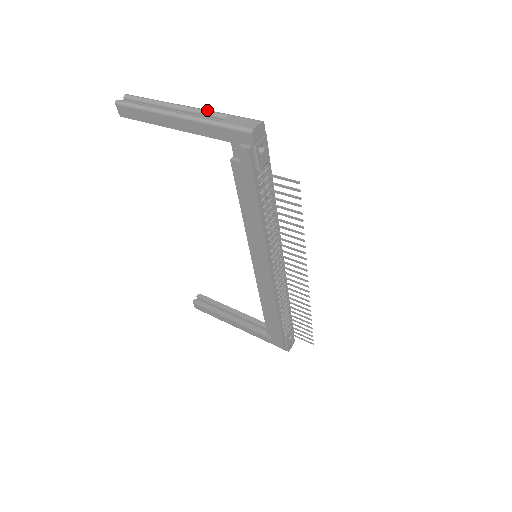
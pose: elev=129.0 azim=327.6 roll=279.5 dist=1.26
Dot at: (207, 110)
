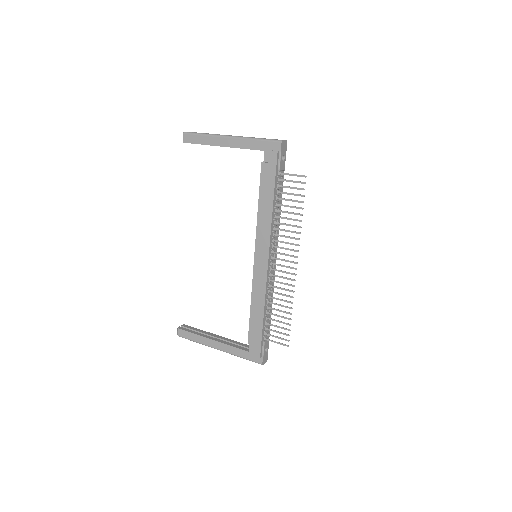
Dot at: occluded
